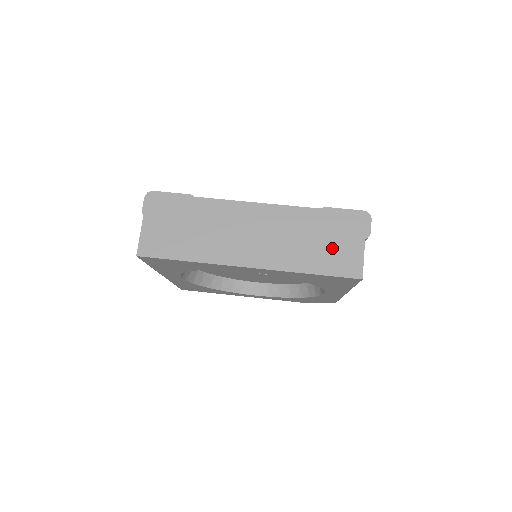
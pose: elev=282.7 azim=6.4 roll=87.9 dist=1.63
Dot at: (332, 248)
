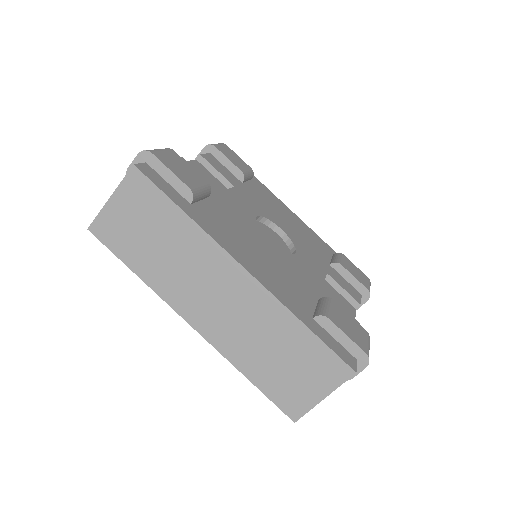
Dot at: (289, 375)
